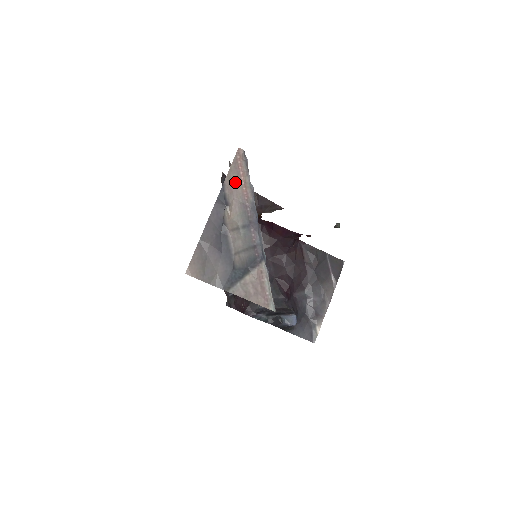
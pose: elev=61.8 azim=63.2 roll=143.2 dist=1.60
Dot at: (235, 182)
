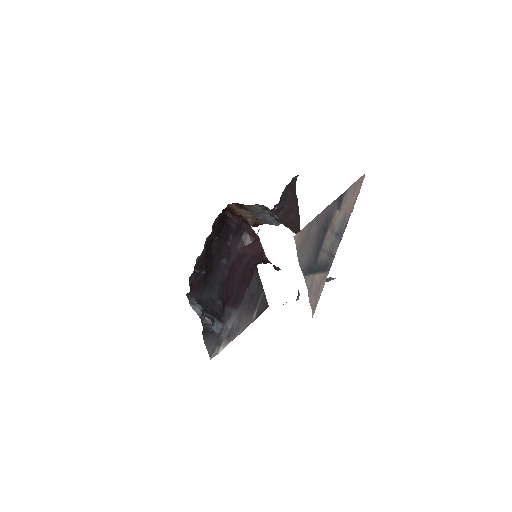
Dot at: (350, 196)
